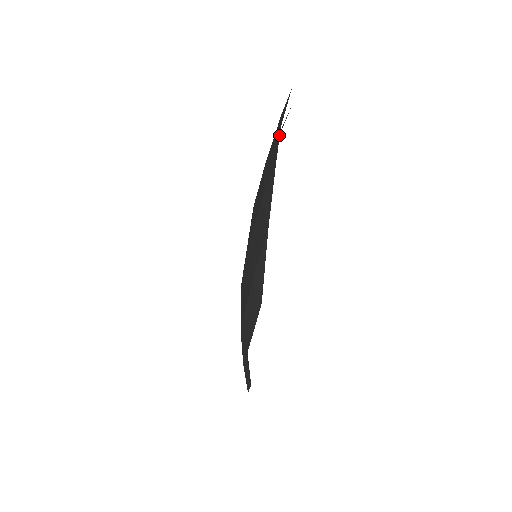
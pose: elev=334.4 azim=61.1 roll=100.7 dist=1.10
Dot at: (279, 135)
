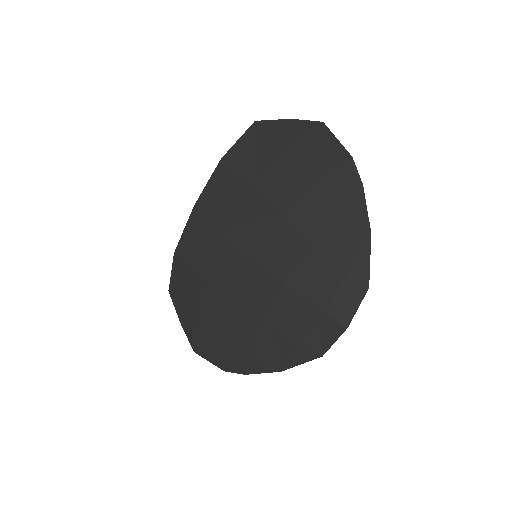
Dot at: (354, 164)
